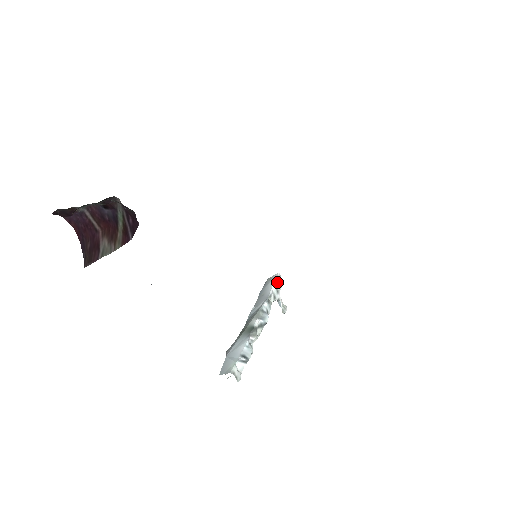
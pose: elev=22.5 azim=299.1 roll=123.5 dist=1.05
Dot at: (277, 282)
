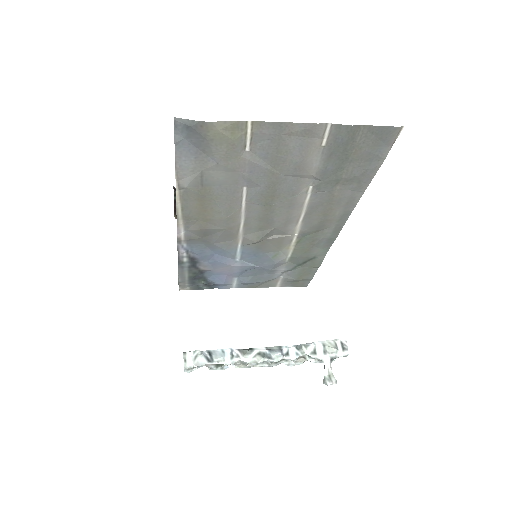
Dot at: (332, 342)
